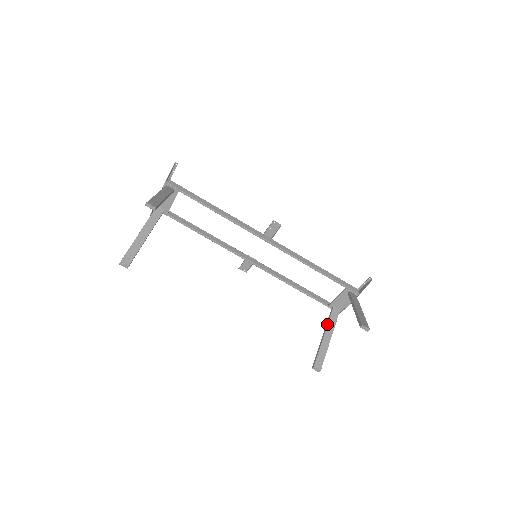
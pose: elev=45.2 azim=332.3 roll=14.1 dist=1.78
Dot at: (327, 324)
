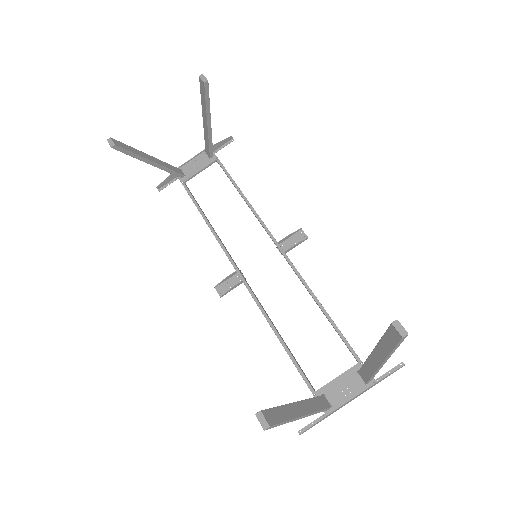
Dot at: occluded
